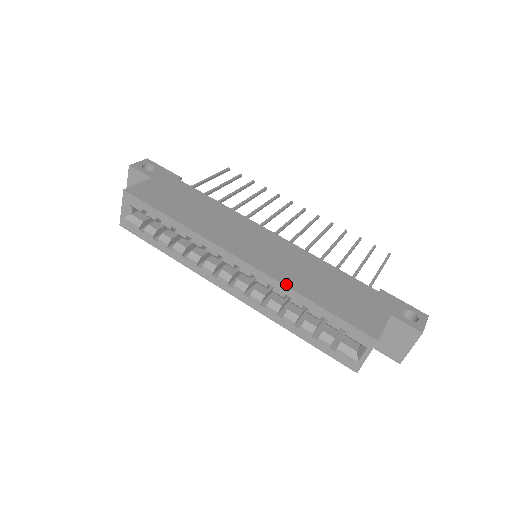
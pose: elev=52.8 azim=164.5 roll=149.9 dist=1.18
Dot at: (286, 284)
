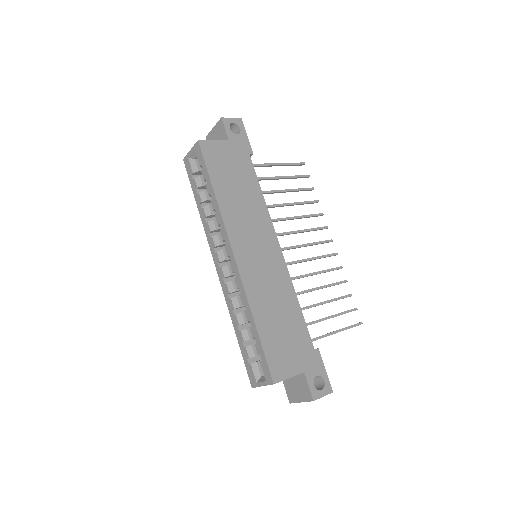
Dot at: (249, 298)
